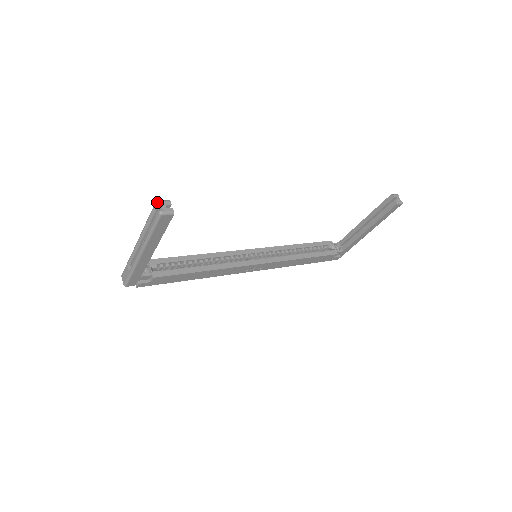
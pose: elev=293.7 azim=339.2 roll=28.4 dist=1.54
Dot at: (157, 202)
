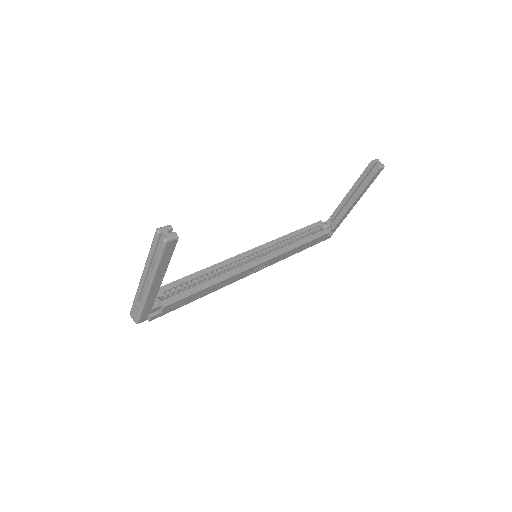
Dot at: (158, 230)
